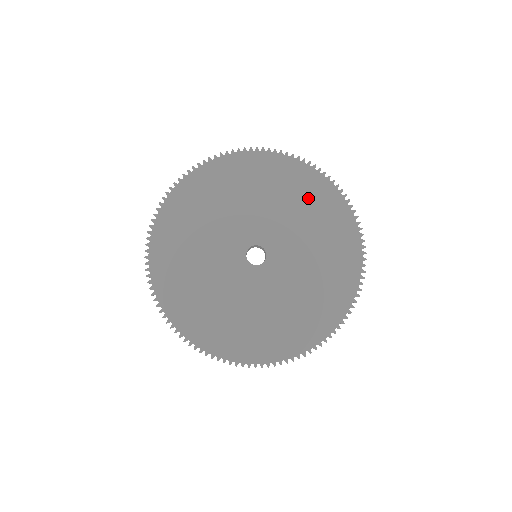
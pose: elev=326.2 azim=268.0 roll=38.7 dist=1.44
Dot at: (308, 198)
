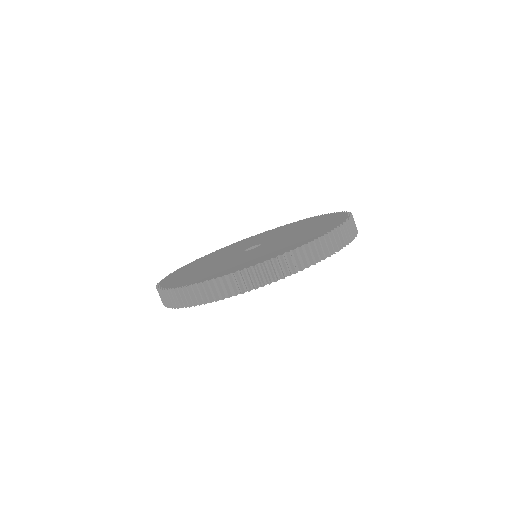
Dot at: (313, 222)
